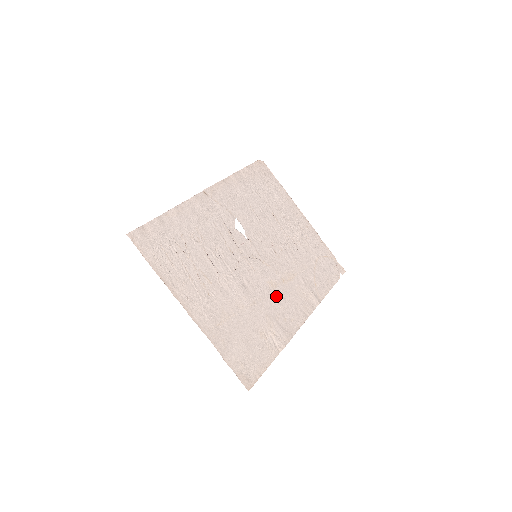
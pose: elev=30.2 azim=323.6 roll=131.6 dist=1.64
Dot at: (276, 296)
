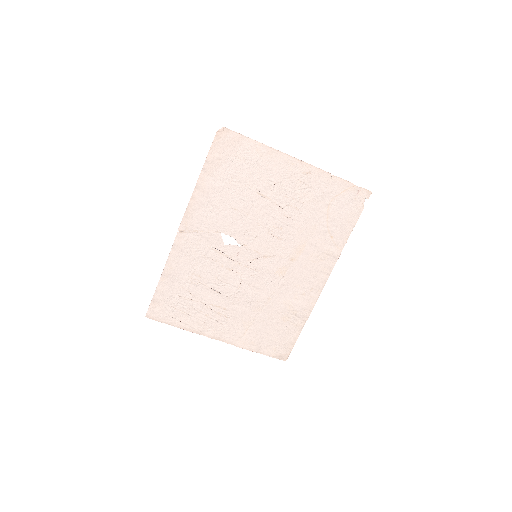
Dot at: (289, 279)
